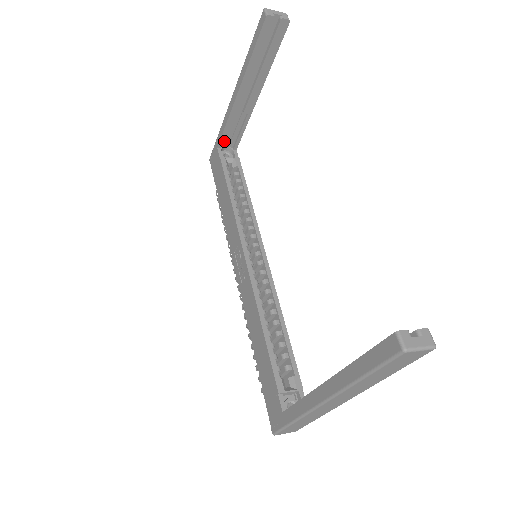
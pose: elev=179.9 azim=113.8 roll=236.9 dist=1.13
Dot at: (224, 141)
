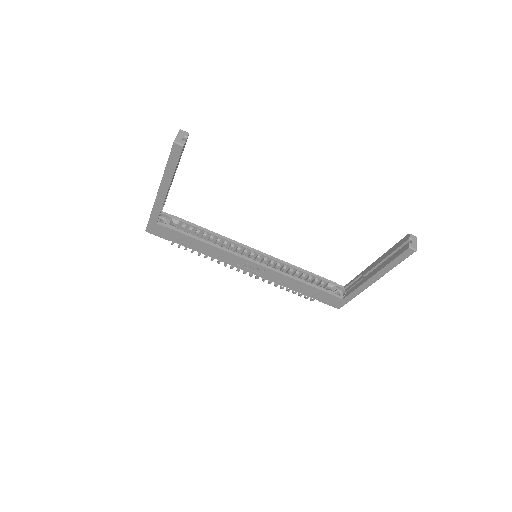
Dot at: occluded
